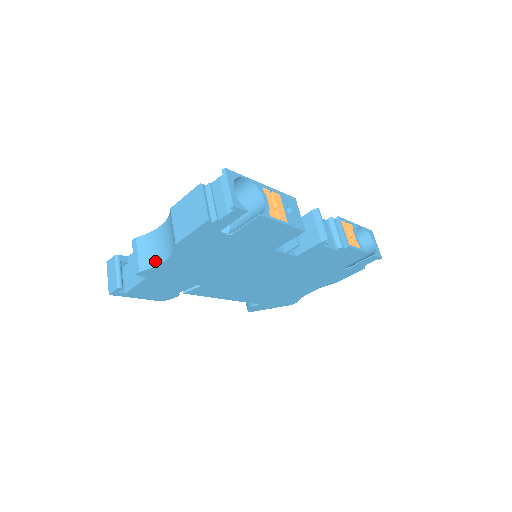
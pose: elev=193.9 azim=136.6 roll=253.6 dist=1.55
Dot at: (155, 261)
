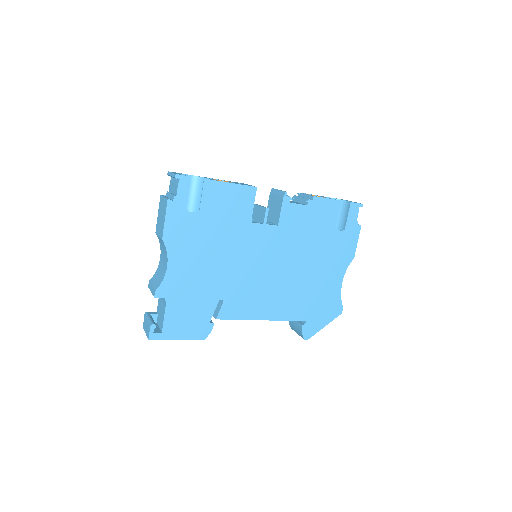
Dot at: (163, 276)
